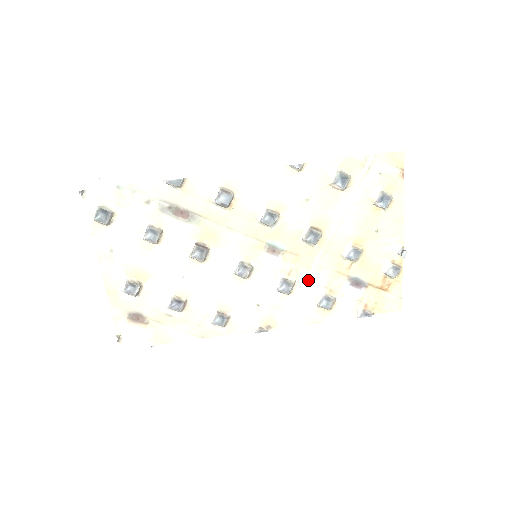
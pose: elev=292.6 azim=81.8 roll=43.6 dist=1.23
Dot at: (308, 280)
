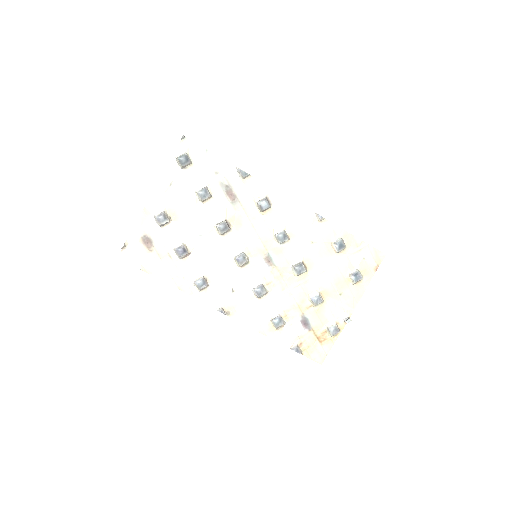
Dot at: (276, 297)
